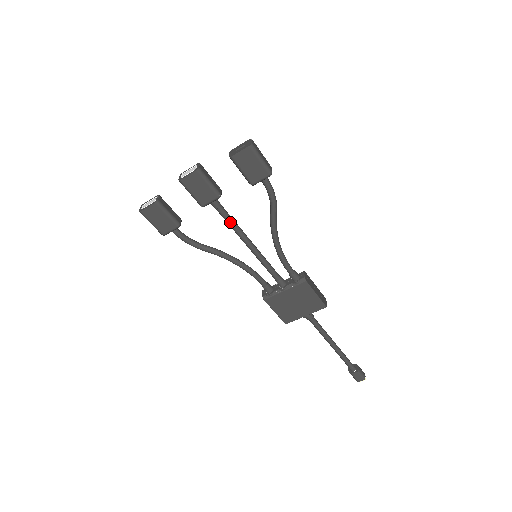
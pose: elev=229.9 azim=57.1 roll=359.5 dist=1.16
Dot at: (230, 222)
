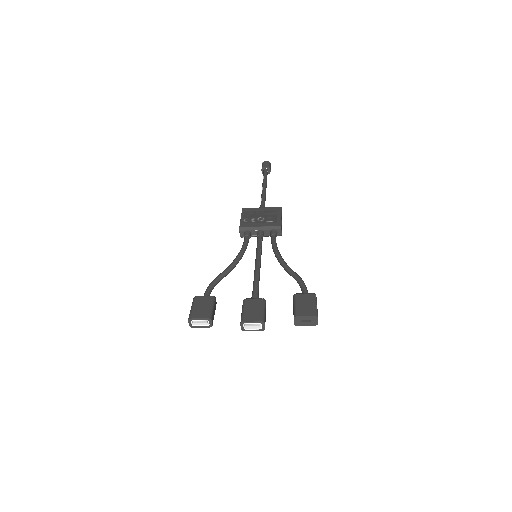
Dot at: occluded
